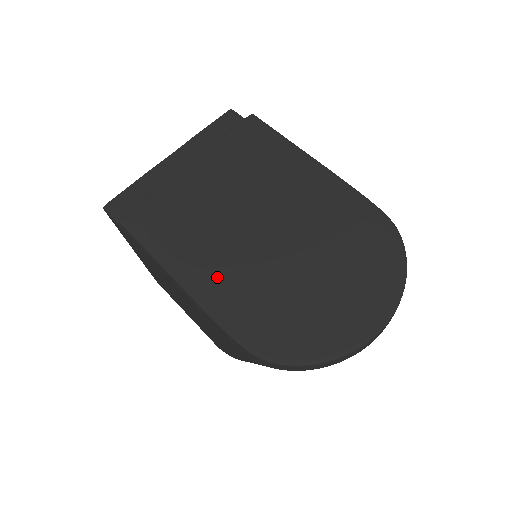
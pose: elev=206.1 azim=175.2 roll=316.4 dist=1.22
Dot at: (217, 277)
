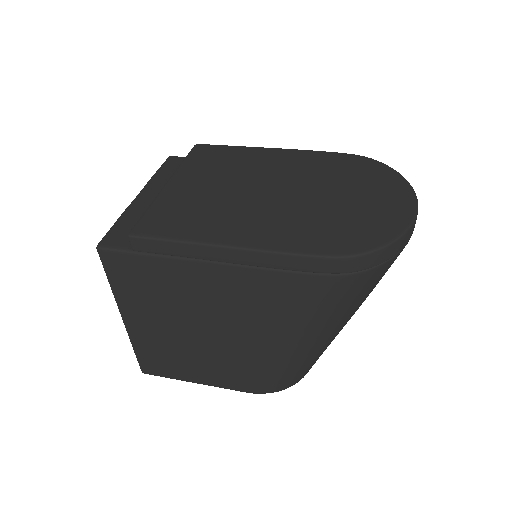
Dot at: (263, 229)
